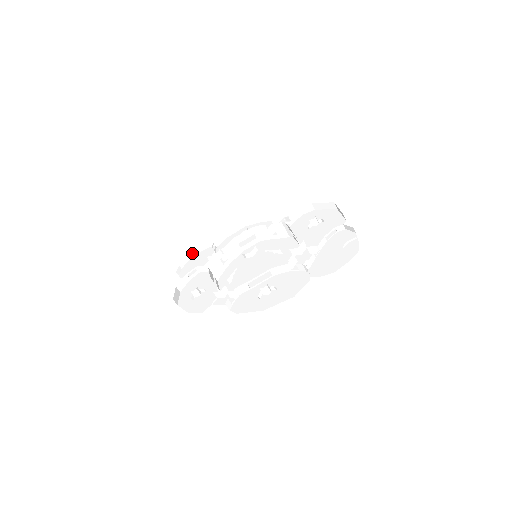
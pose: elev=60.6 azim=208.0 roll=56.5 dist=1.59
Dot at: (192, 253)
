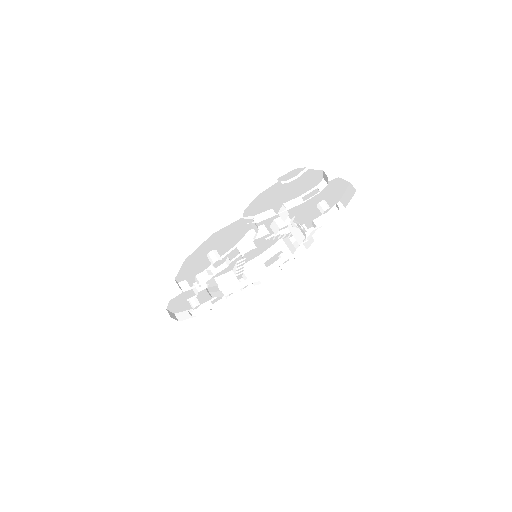
Dot at: (238, 293)
